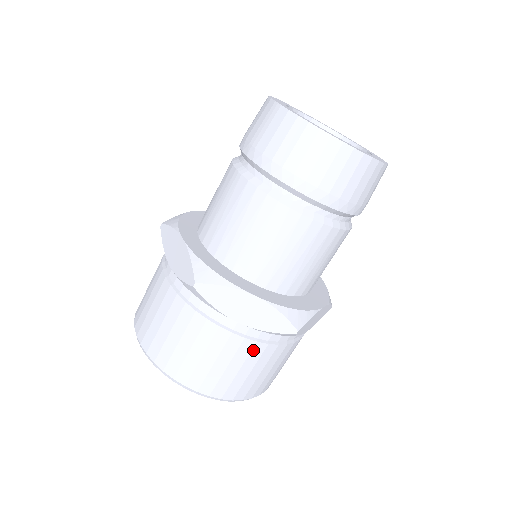
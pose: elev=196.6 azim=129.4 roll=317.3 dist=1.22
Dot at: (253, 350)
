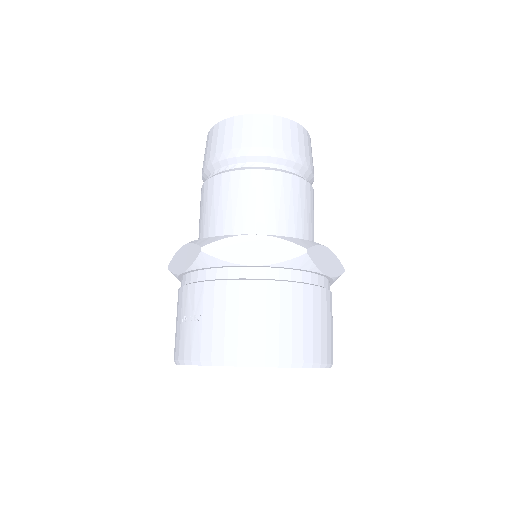
Dot at: occluded
